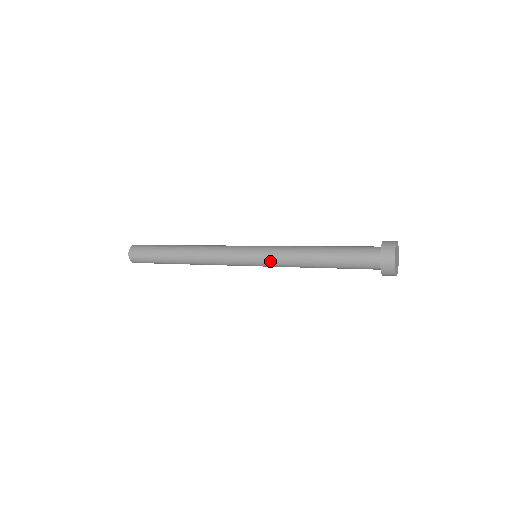
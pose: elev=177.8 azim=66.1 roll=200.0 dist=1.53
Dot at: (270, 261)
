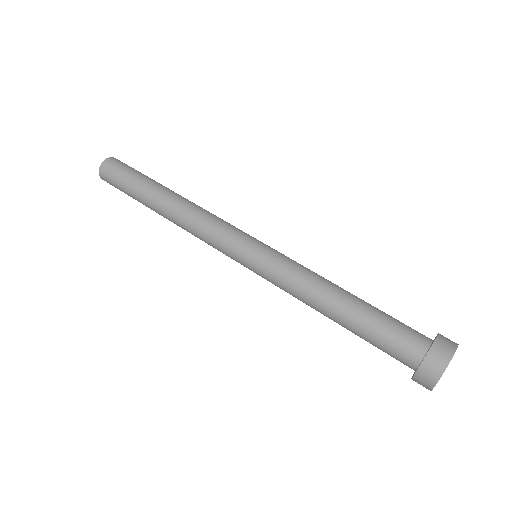
Dot at: occluded
